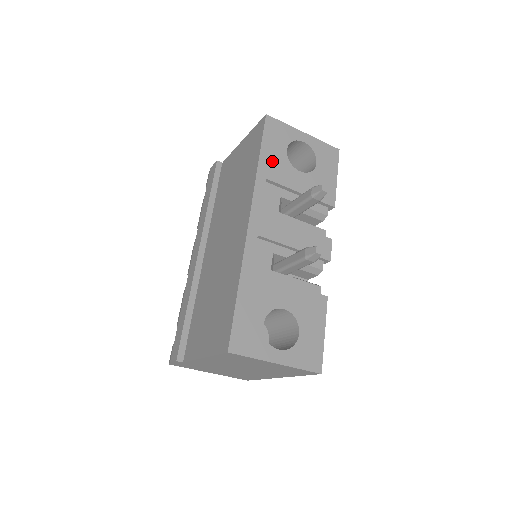
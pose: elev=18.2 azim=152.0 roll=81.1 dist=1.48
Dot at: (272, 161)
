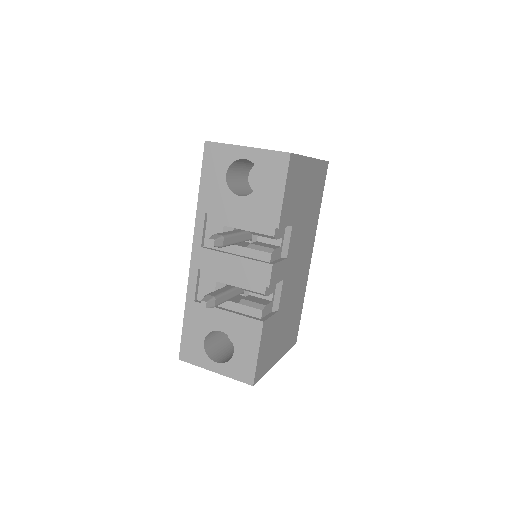
Dot at: (211, 193)
